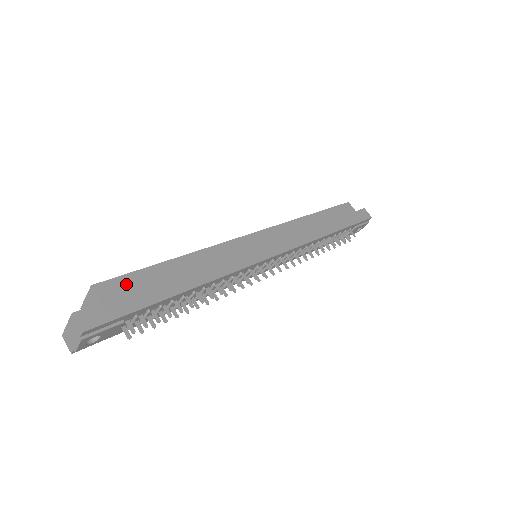
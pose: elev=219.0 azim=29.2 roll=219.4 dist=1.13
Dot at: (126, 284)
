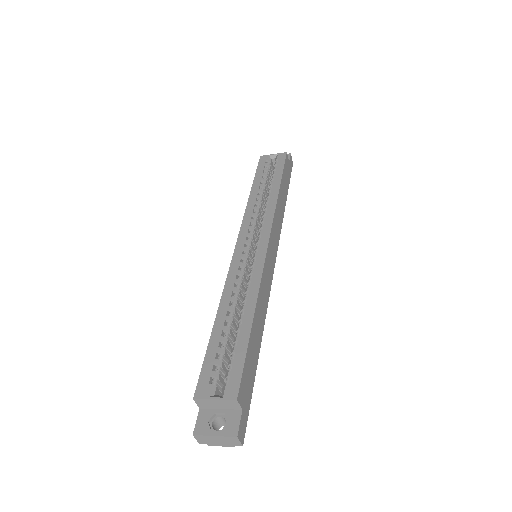
Dot at: (245, 377)
